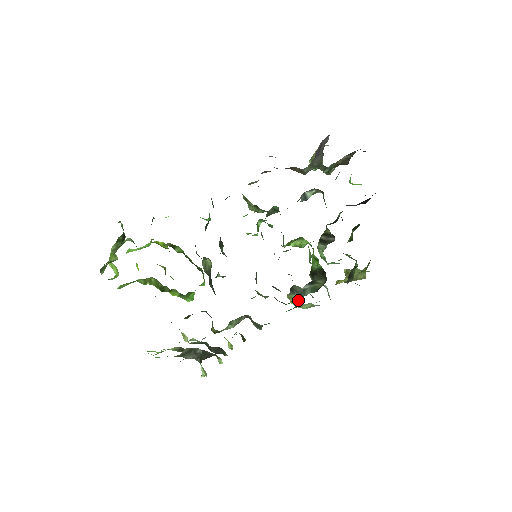
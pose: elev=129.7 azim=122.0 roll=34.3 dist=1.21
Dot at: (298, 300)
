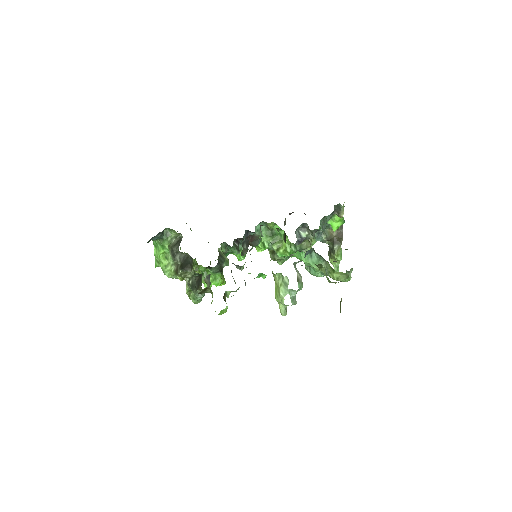
Dot at: occluded
